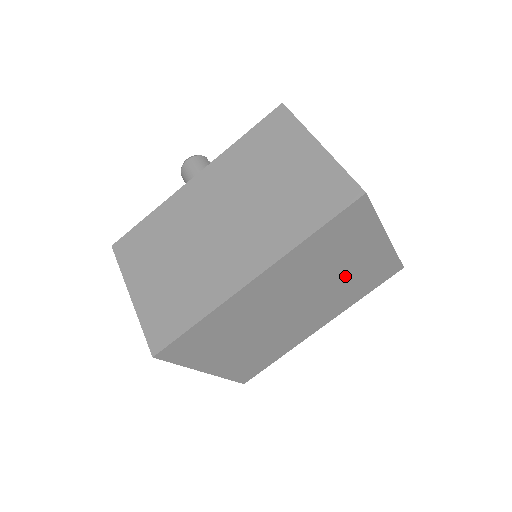
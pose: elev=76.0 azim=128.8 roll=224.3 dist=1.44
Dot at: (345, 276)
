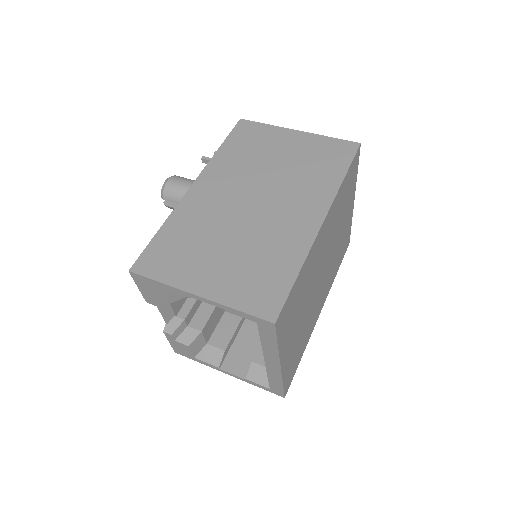
Dot at: (339, 241)
